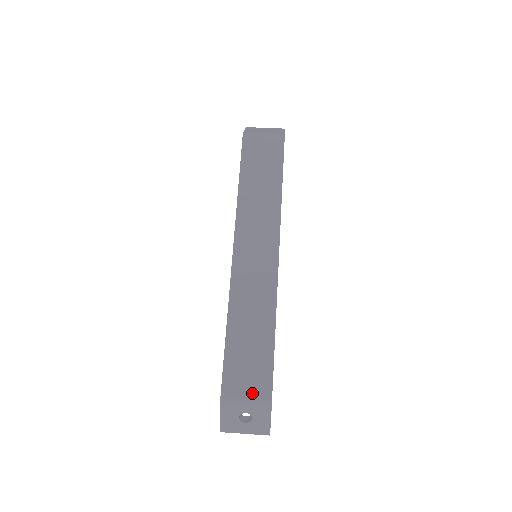
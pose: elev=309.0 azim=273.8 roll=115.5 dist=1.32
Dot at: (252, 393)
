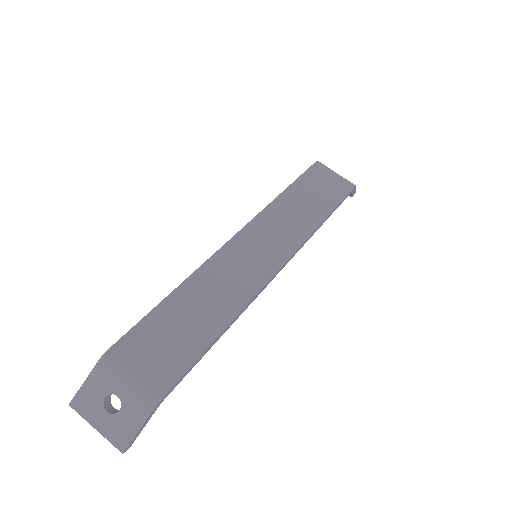
Dot at: (144, 375)
